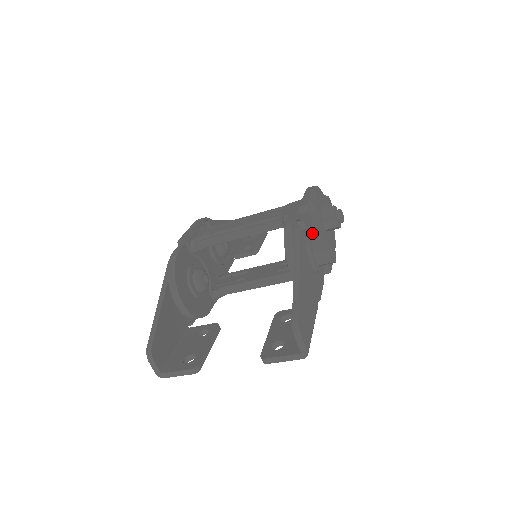
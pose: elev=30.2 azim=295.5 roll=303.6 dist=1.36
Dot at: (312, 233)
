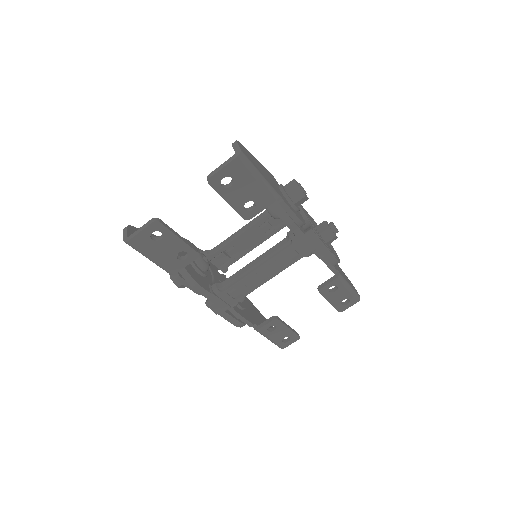
Dot at: occluded
